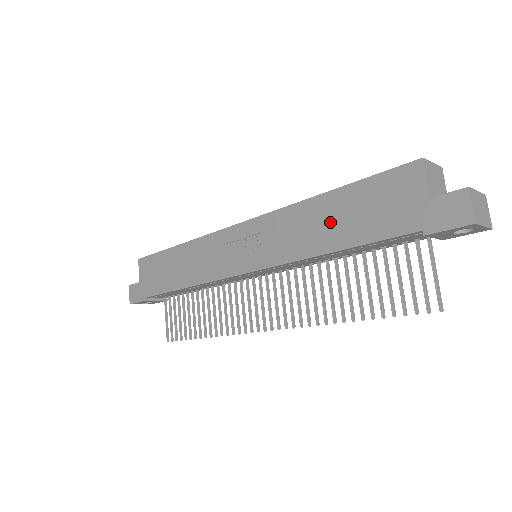
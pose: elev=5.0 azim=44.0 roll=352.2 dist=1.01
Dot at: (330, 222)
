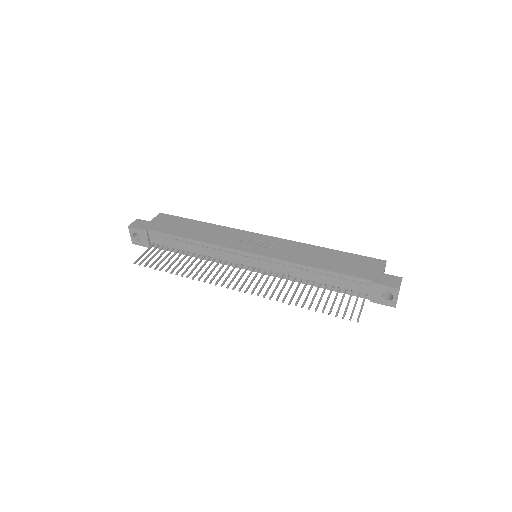
Dot at: (325, 258)
